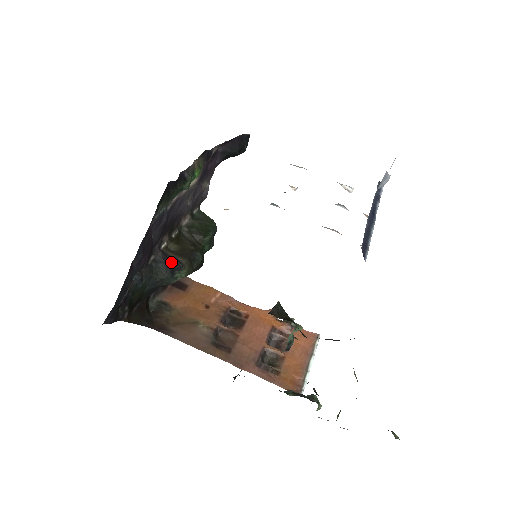
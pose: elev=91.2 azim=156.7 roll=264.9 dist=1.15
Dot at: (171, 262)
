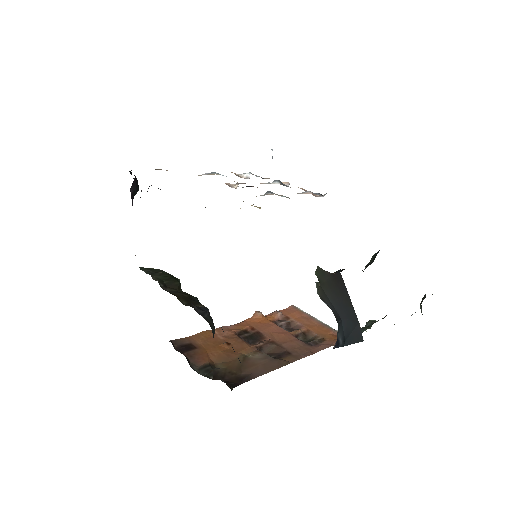
Dot at: (204, 310)
